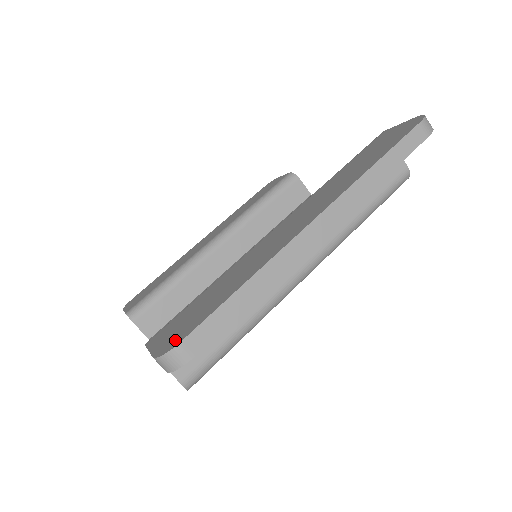
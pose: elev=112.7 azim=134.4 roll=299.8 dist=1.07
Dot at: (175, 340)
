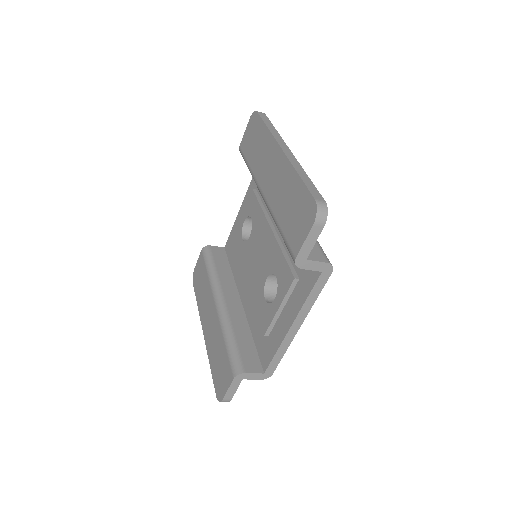
Dot at: (310, 209)
